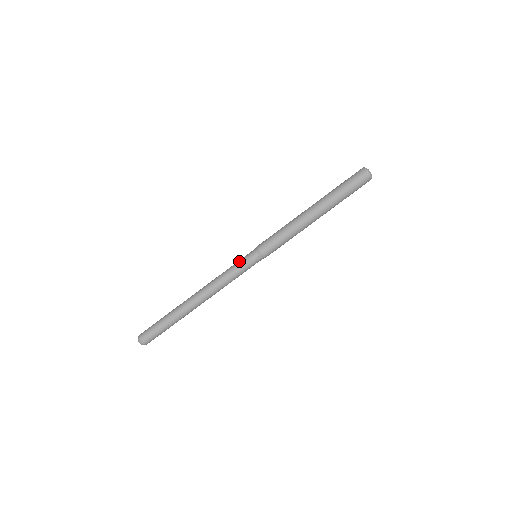
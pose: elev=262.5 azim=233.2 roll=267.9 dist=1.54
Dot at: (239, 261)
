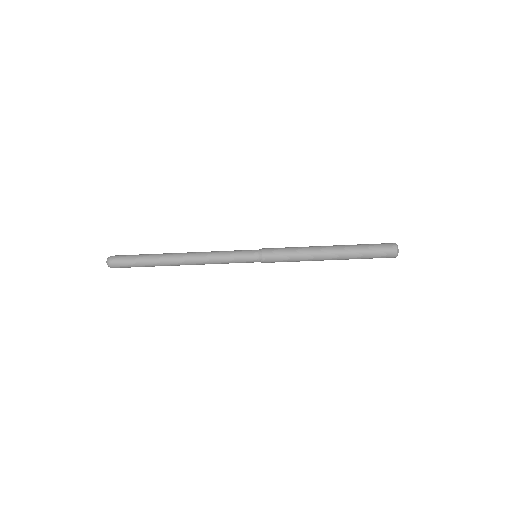
Dot at: (239, 250)
